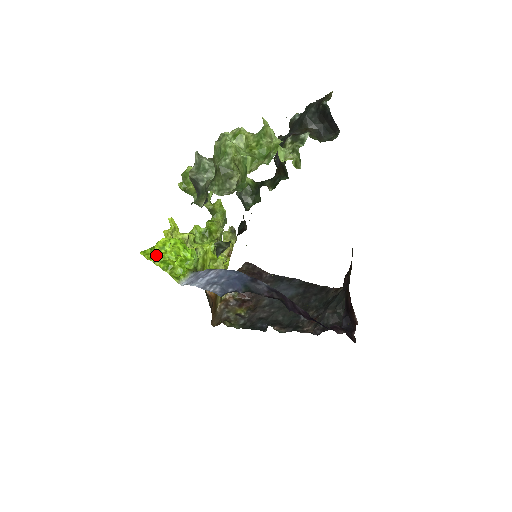
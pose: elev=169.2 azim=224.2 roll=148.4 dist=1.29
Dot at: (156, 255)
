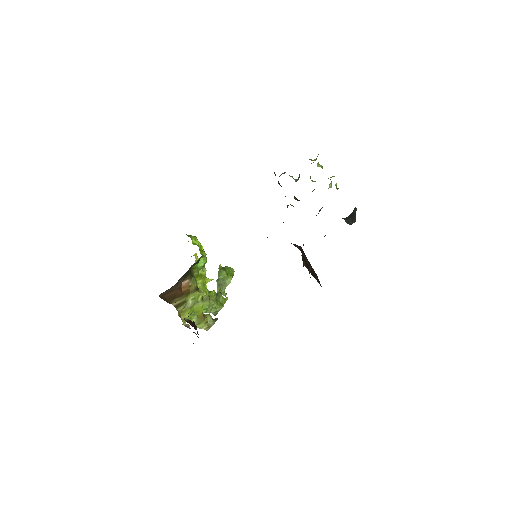
Dot at: occluded
